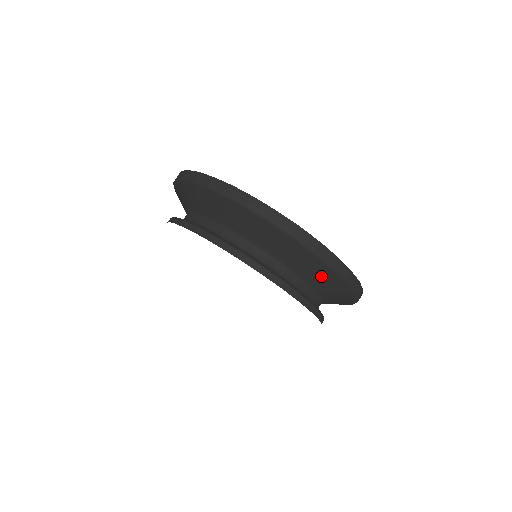
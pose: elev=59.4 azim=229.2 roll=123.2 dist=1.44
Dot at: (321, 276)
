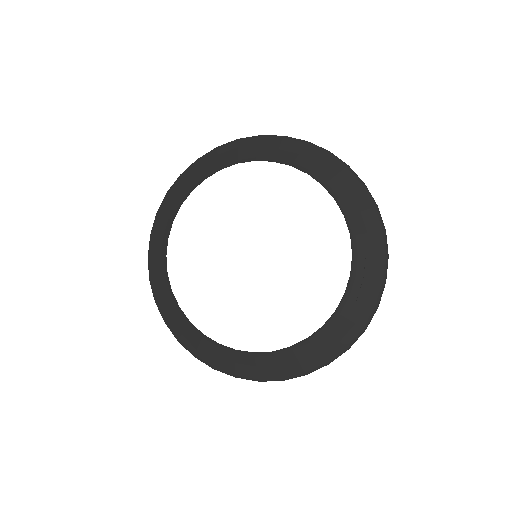
Dot at: (371, 265)
